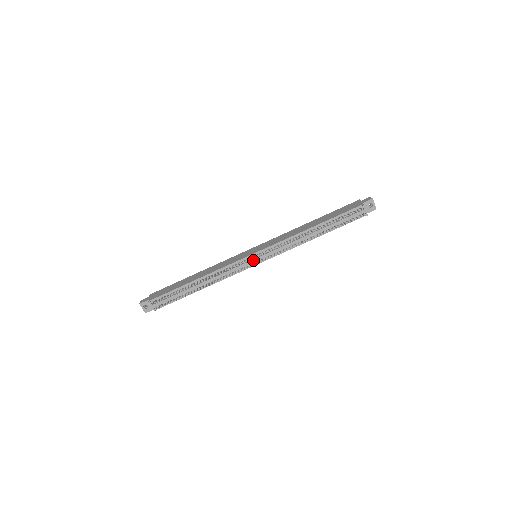
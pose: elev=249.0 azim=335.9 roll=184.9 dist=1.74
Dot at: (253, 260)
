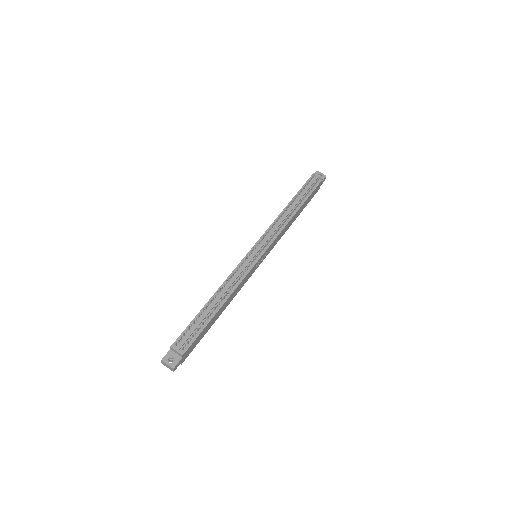
Dot at: (254, 253)
